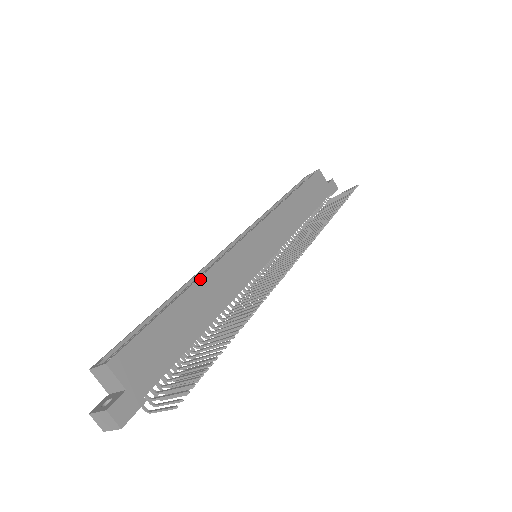
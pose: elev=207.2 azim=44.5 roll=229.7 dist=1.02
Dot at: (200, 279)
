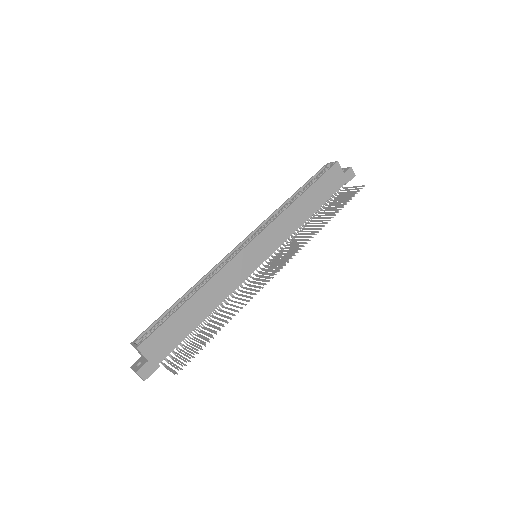
Dot at: (204, 286)
